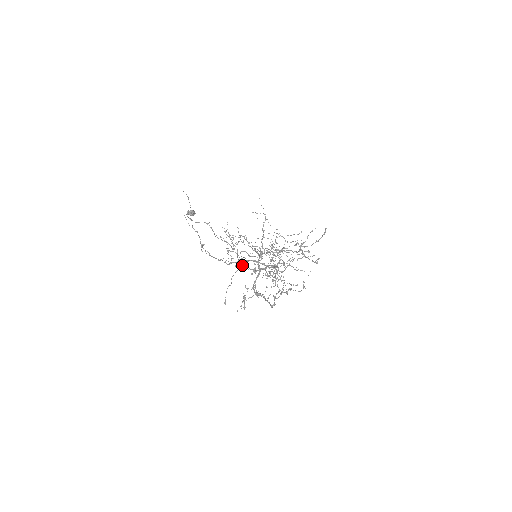
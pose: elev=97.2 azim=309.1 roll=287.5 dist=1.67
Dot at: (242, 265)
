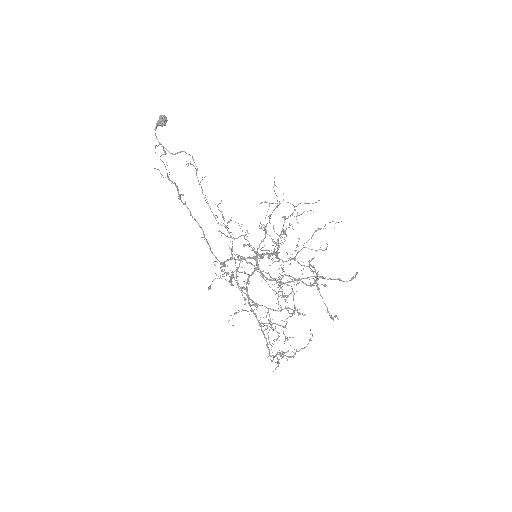
Dot at: (237, 270)
